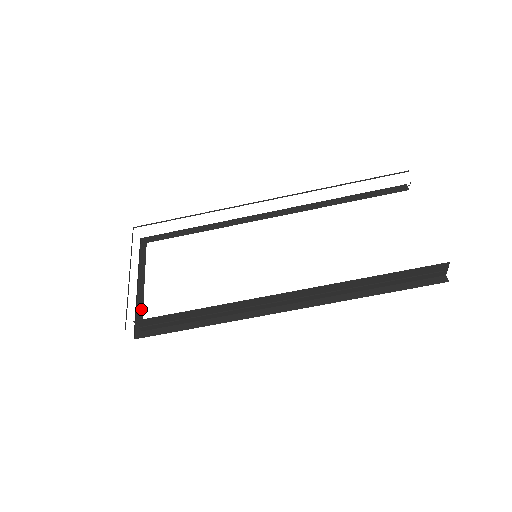
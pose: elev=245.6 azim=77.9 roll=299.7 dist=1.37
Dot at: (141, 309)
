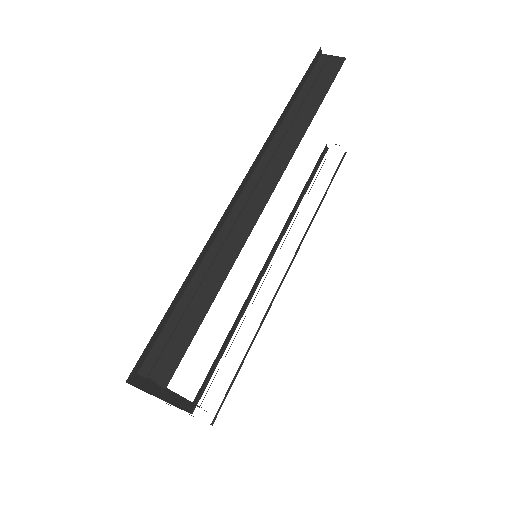
Dot at: occluded
